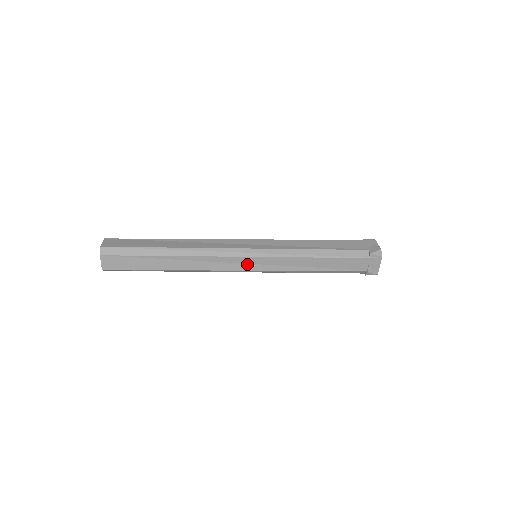
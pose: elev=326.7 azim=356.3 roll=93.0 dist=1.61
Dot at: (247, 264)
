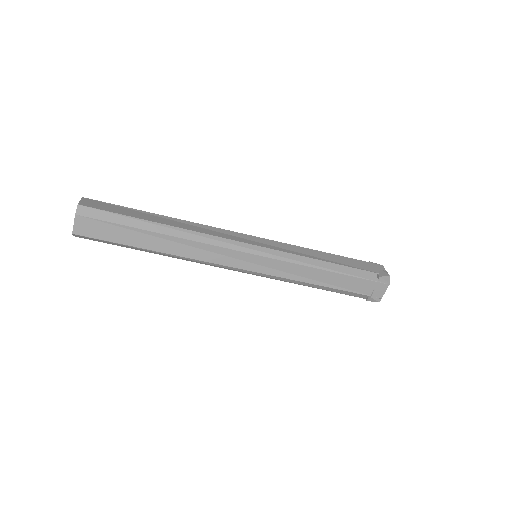
Dot at: (247, 262)
